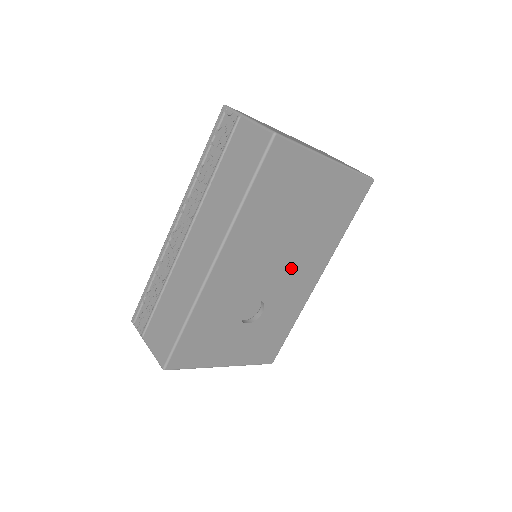
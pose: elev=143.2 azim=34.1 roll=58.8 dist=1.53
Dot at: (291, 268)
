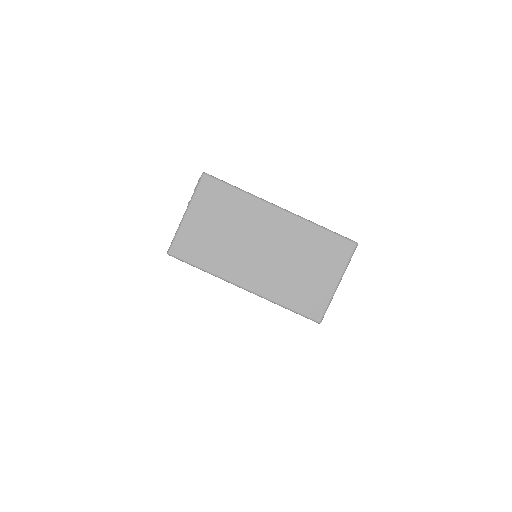
Dot at: occluded
